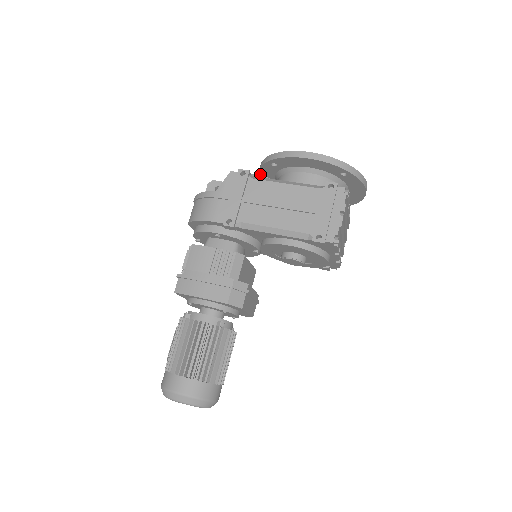
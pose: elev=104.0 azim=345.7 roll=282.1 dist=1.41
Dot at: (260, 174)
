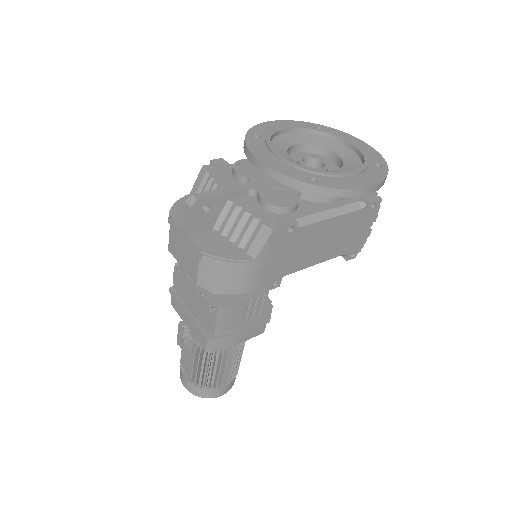
Dot at: (266, 174)
